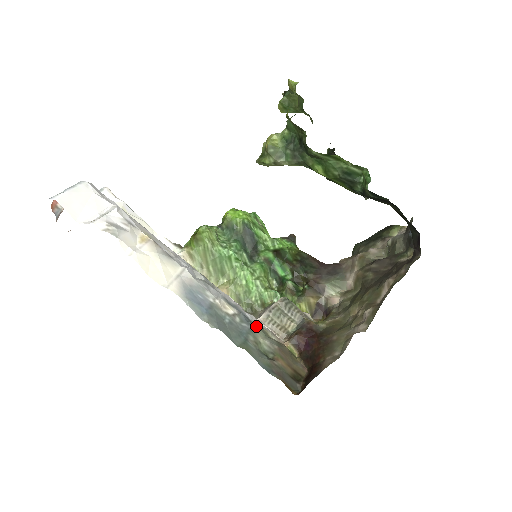
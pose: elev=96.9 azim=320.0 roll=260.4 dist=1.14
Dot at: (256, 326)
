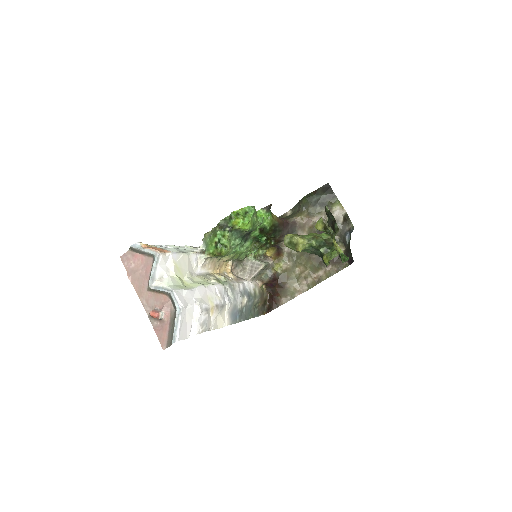
Dot at: (254, 298)
